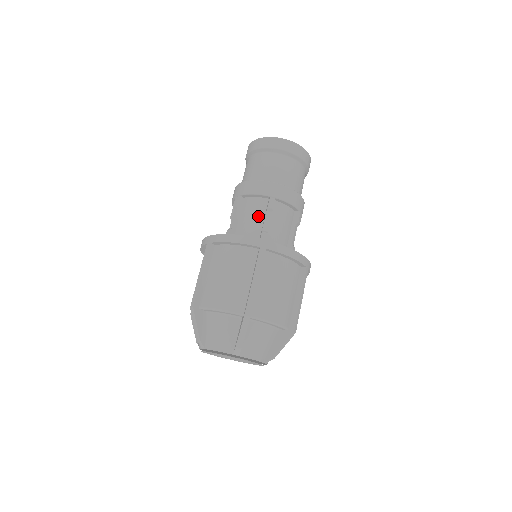
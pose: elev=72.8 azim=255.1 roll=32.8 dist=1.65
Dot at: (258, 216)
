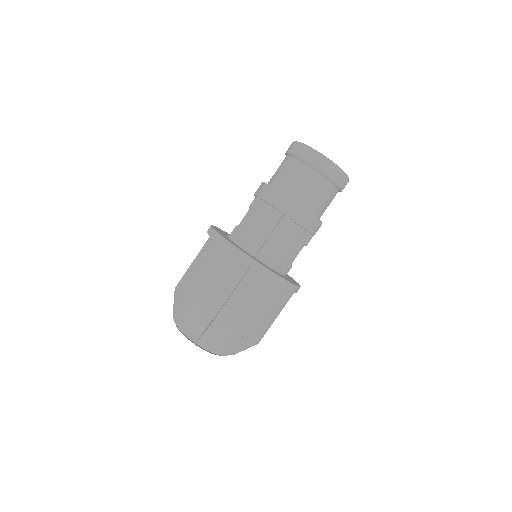
Dot at: (267, 228)
